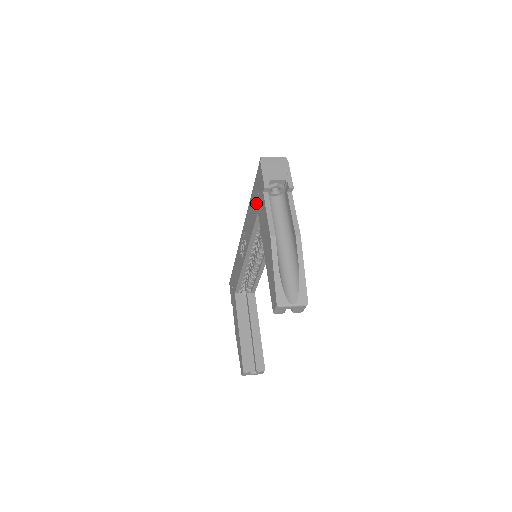
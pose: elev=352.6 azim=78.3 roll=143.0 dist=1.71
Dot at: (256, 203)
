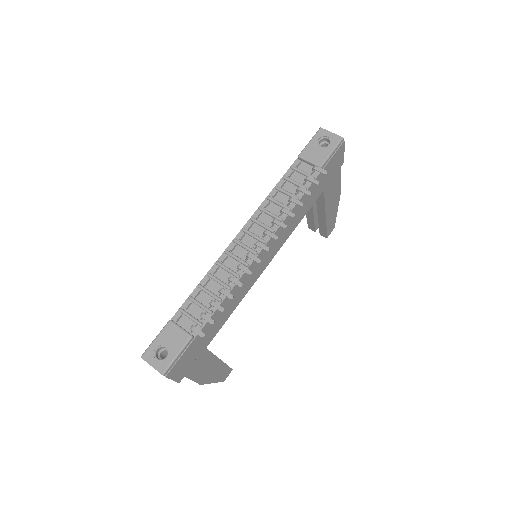
Dot at: occluded
